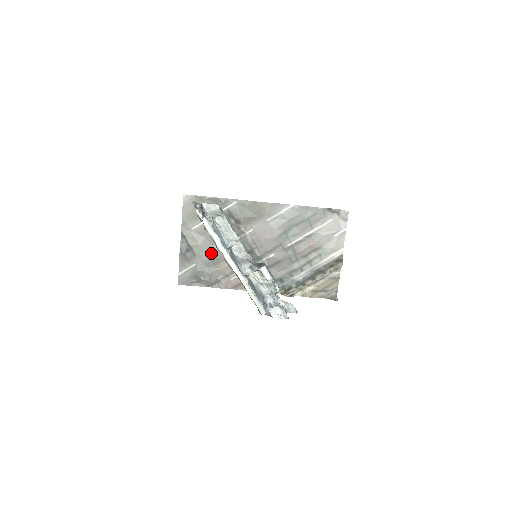
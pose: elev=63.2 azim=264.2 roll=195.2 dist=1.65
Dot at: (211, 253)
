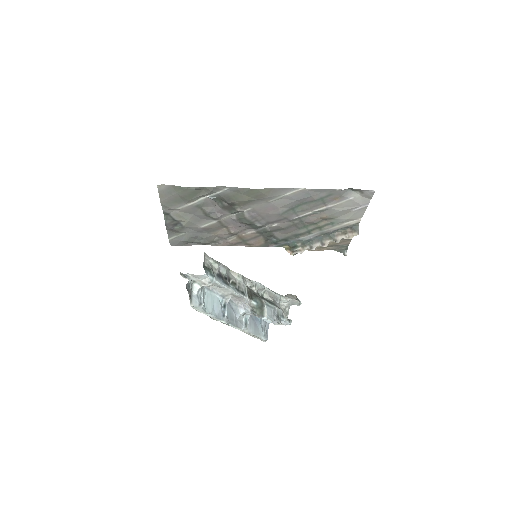
Dot at: (203, 225)
